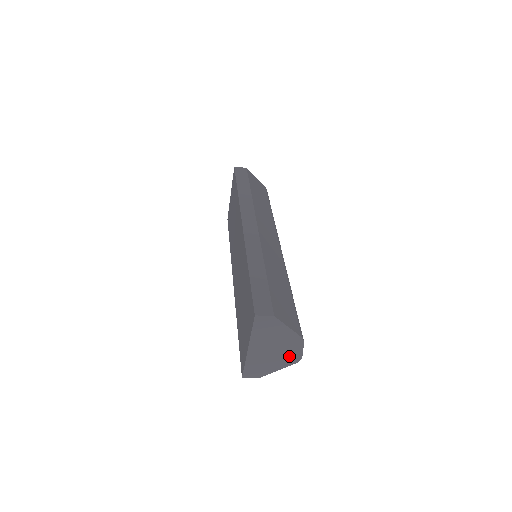
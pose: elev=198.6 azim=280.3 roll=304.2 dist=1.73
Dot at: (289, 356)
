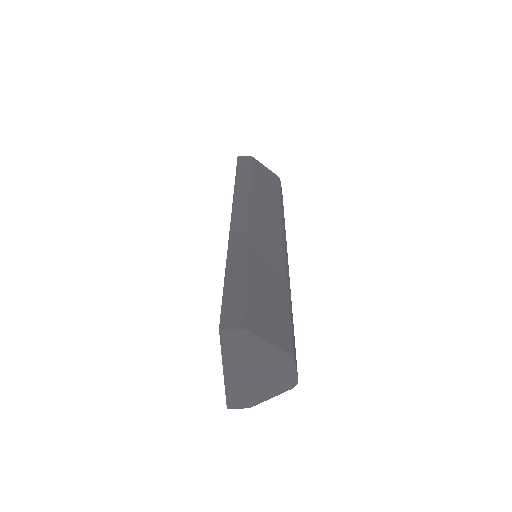
Dot at: (280, 380)
